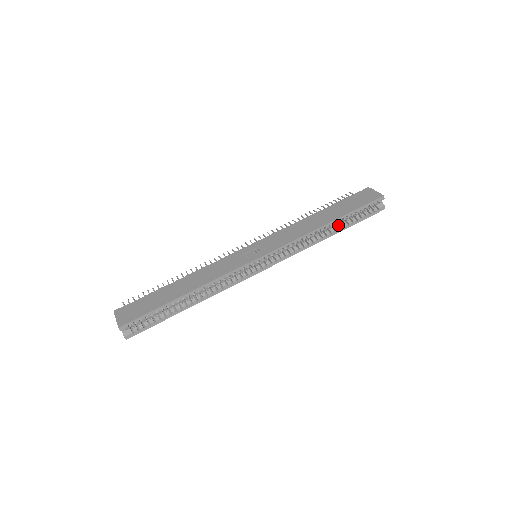
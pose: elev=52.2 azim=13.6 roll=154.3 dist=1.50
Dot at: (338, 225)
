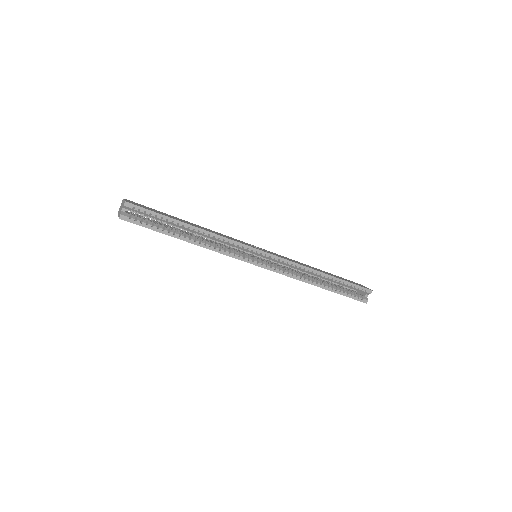
Dot at: (329, 284)
